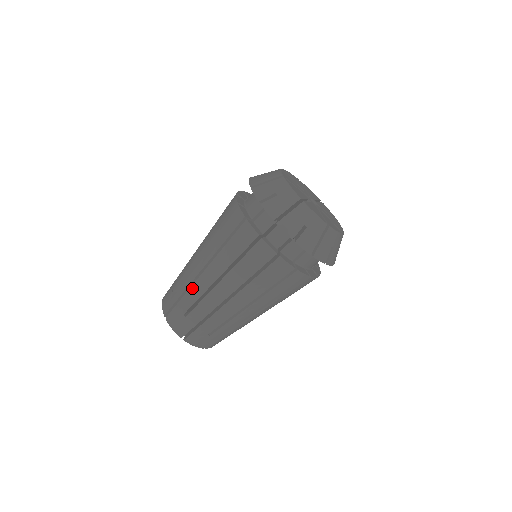
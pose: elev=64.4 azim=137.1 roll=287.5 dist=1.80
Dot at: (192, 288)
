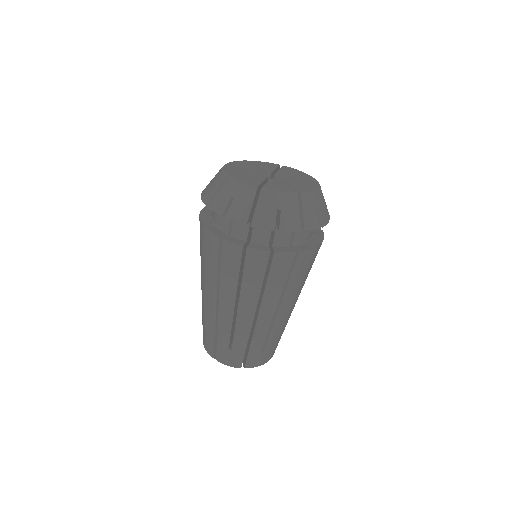
Dot at: (202, 304)
